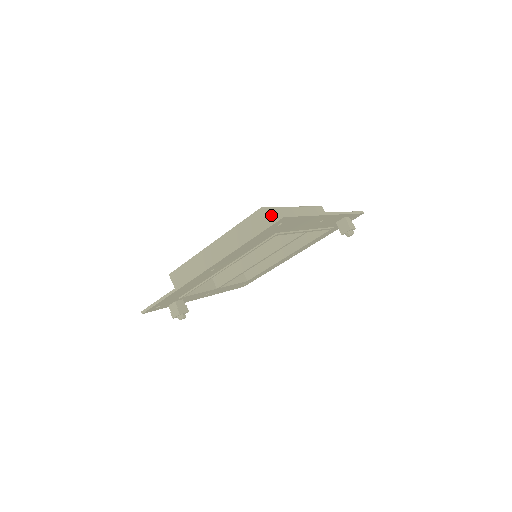
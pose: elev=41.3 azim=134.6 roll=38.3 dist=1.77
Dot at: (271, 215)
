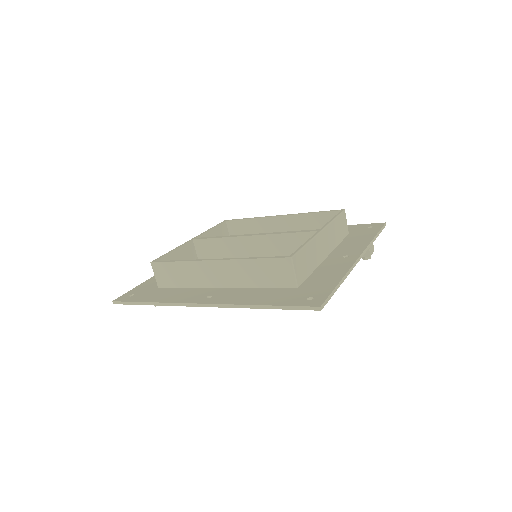
Dot at: (298, 265)
